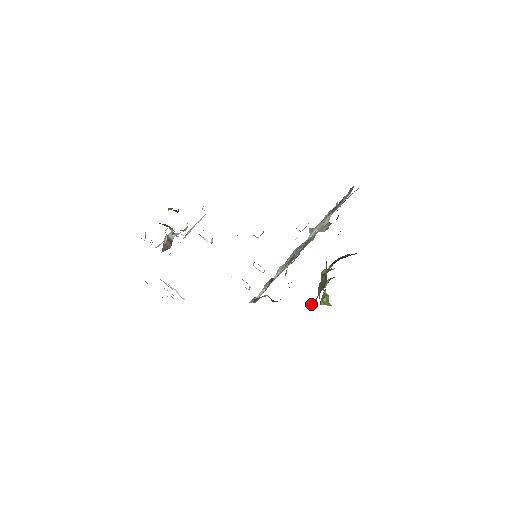
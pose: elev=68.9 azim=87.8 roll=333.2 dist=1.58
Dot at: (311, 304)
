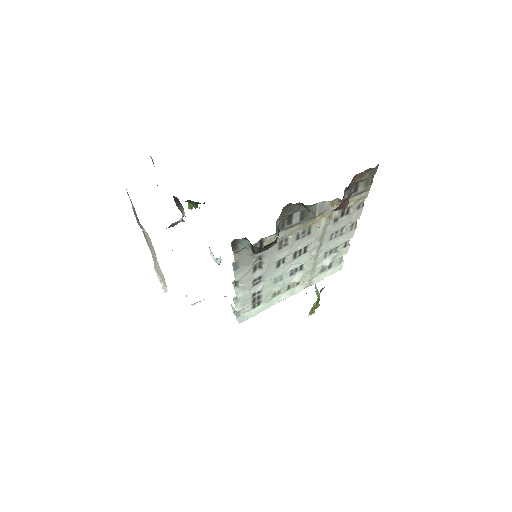
Dot at: occluded
